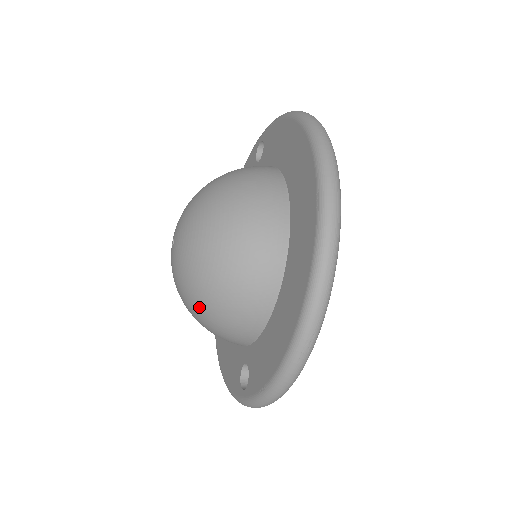
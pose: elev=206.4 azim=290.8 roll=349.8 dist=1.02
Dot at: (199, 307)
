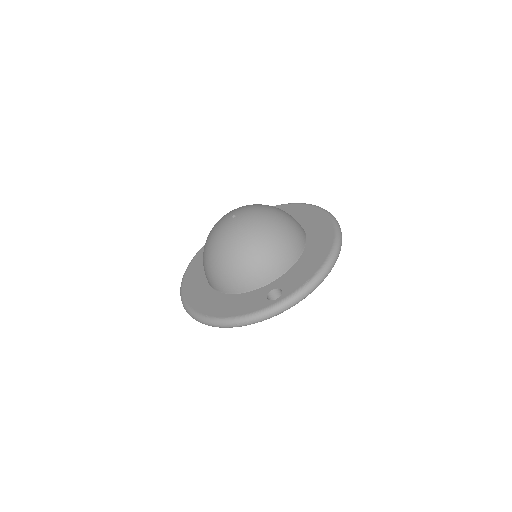
Dot at: (261, 242)
